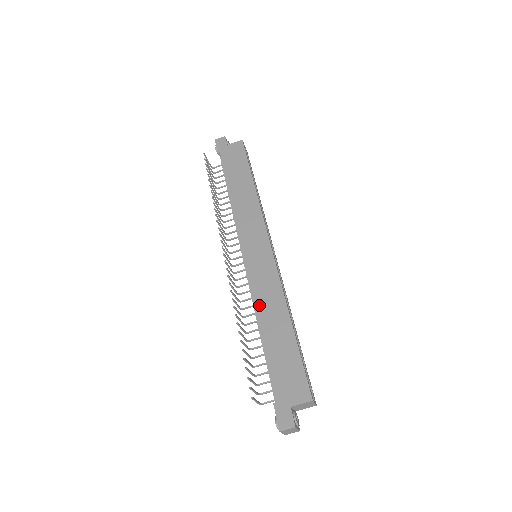
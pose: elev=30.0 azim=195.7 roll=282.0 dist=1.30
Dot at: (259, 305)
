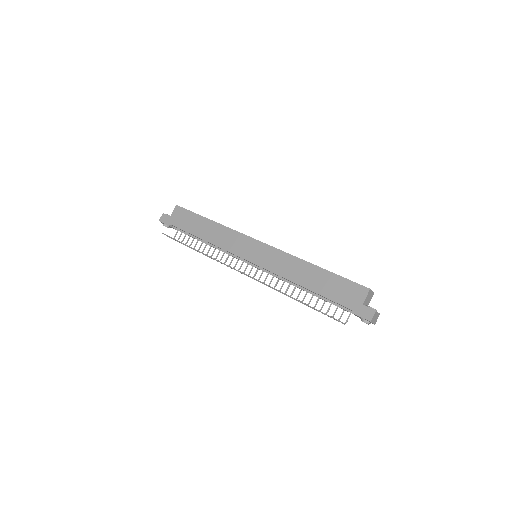
Dot at: (288, 276)
